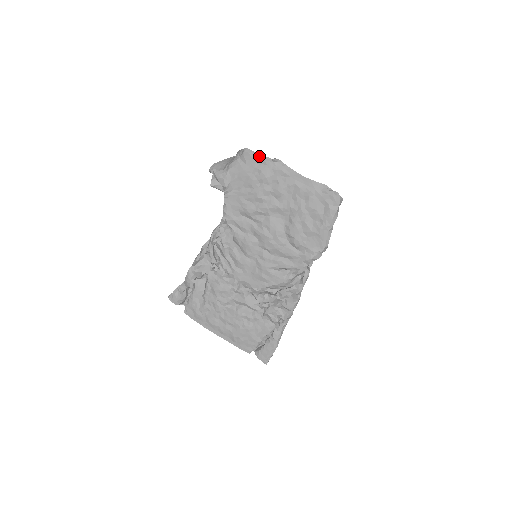
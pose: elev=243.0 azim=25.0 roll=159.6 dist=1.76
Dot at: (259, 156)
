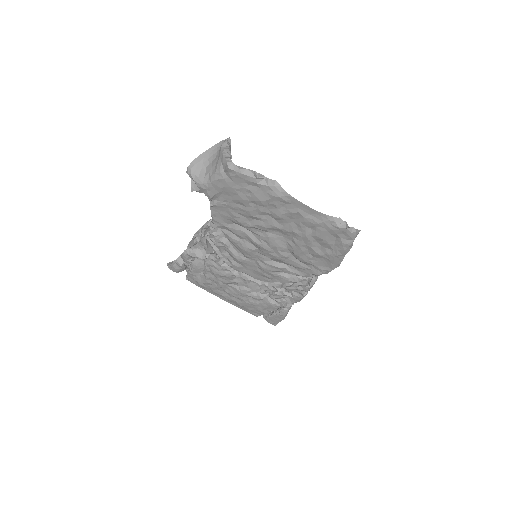
Dot at: (249, 177)
